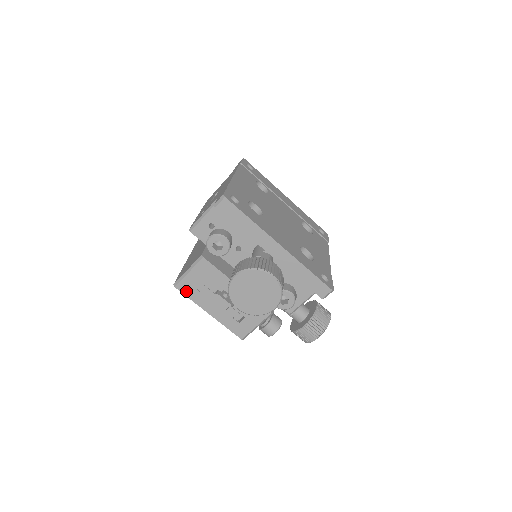
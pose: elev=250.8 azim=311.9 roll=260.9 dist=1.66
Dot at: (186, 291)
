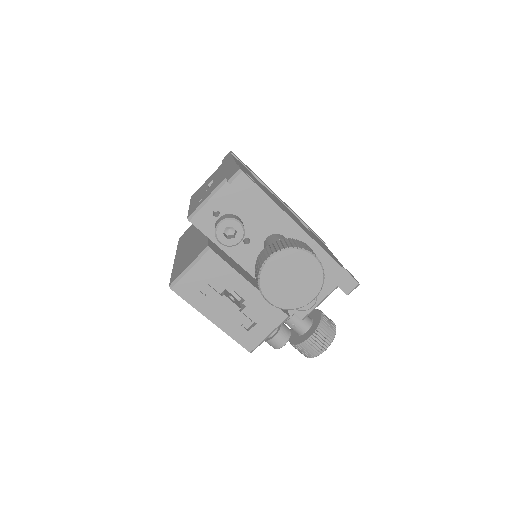
Dot at: (185, 294)
